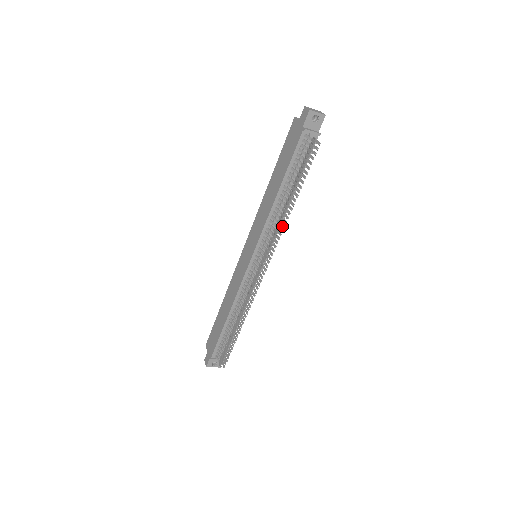
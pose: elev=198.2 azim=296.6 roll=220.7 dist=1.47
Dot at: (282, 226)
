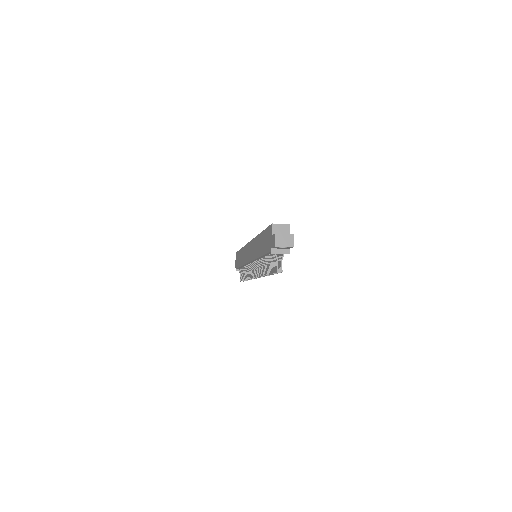
Dot at: occluded
